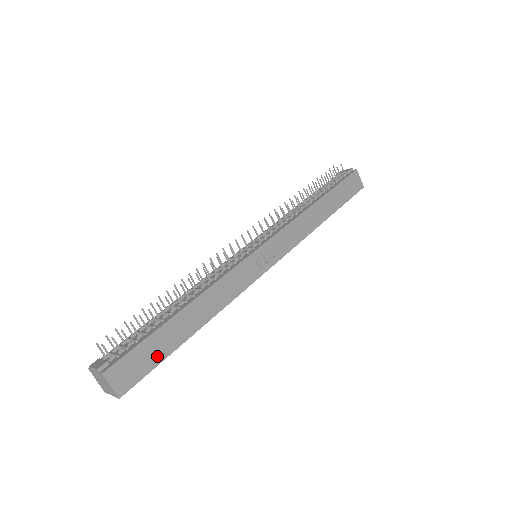
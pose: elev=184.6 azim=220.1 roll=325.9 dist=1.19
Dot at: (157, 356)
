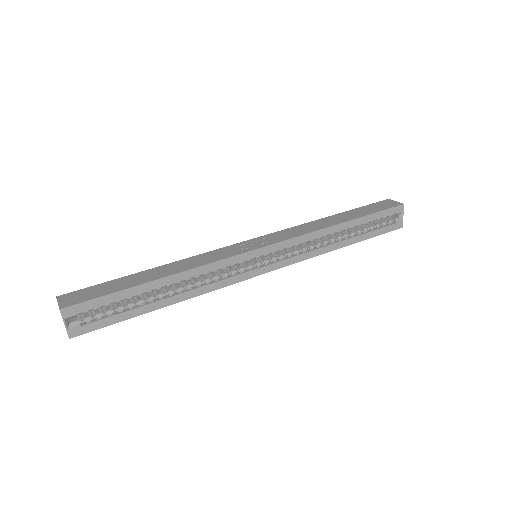
Dot at: (110, 290)
